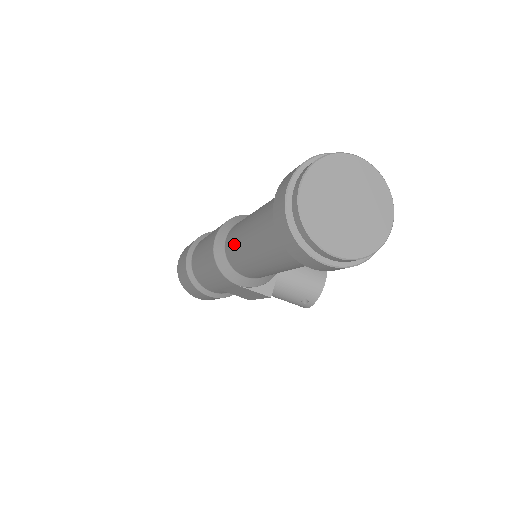
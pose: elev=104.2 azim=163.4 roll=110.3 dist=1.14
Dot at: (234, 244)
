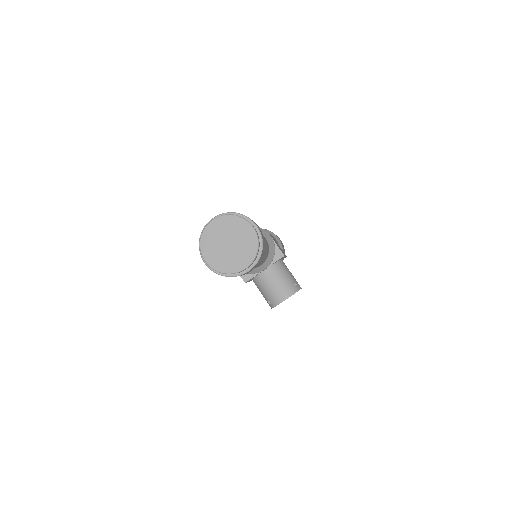
Dot at: occluded
